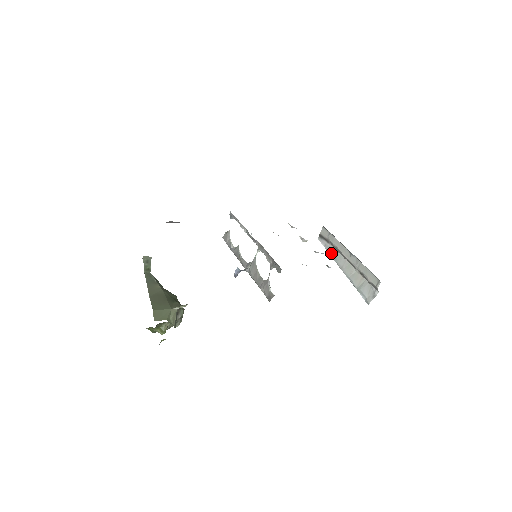
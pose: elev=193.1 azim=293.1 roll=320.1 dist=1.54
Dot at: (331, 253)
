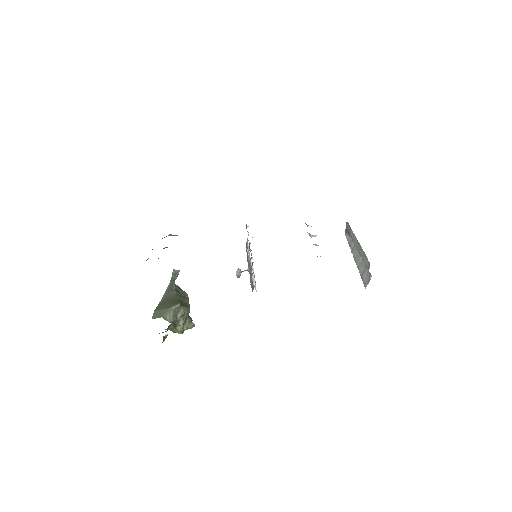
Dot at: (350, 245)
